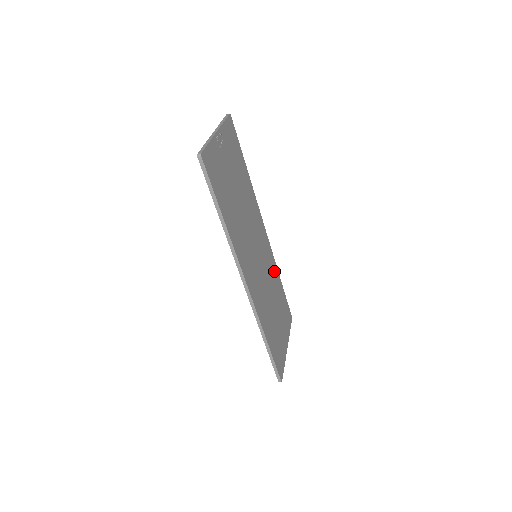
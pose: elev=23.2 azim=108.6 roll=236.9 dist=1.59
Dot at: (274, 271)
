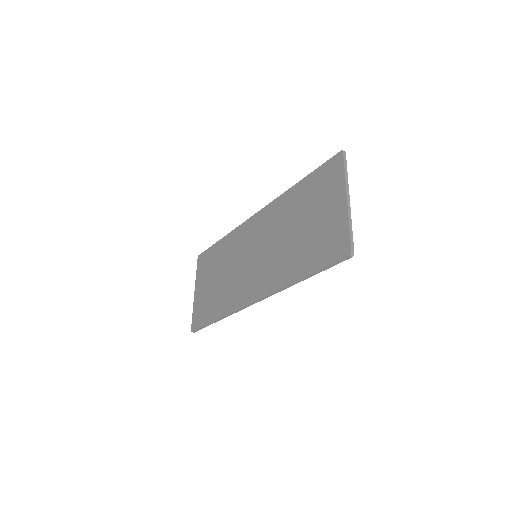
Dot at: occluded
